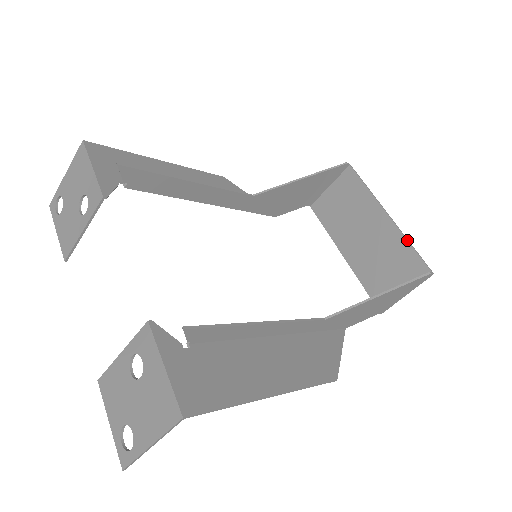
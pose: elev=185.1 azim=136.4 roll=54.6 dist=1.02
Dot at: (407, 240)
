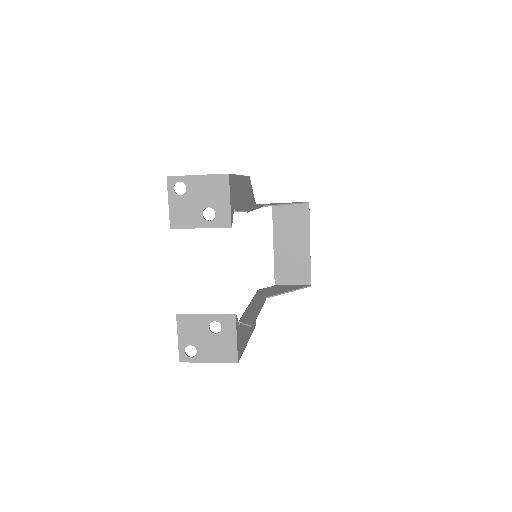
Dot at: occluded
